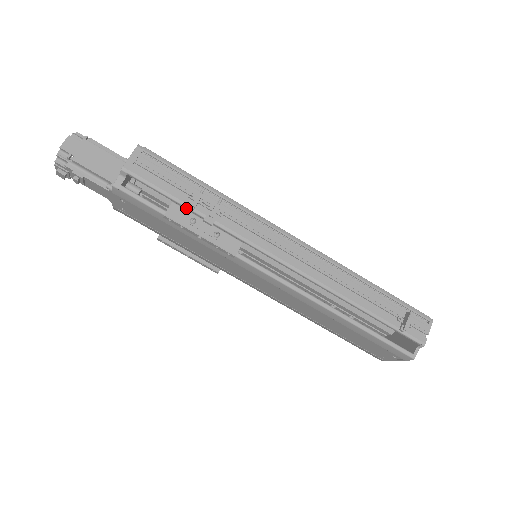
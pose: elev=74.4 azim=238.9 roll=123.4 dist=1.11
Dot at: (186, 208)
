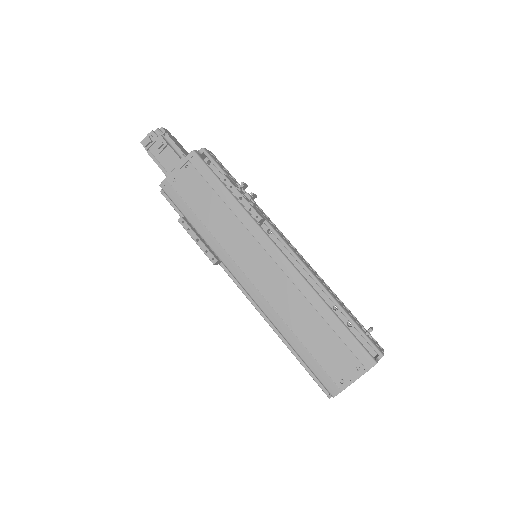
Dot at: occluded
